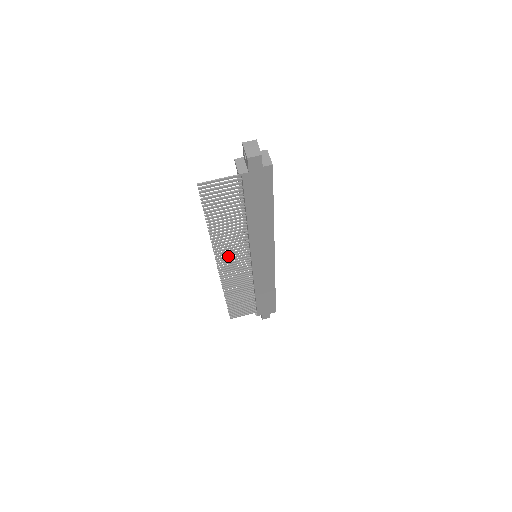
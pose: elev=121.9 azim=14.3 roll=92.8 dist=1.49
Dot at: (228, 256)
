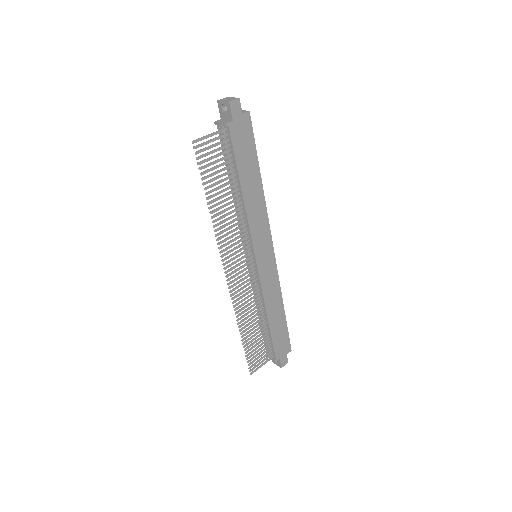
Dot at: (233, 254)
